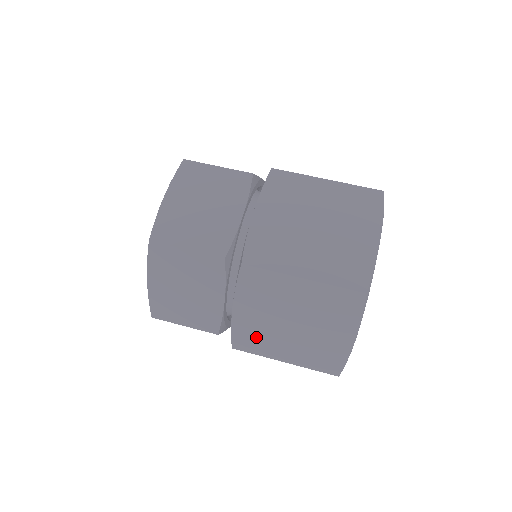
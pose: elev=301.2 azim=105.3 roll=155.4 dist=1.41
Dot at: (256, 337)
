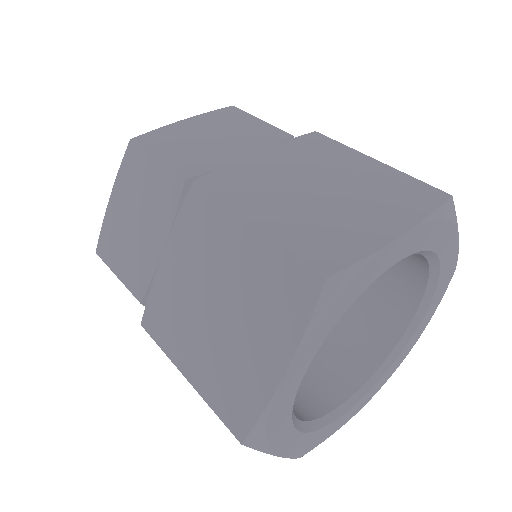
Dot at: occluded
